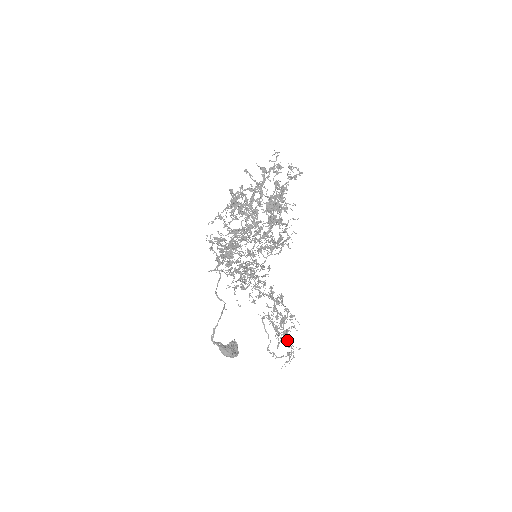
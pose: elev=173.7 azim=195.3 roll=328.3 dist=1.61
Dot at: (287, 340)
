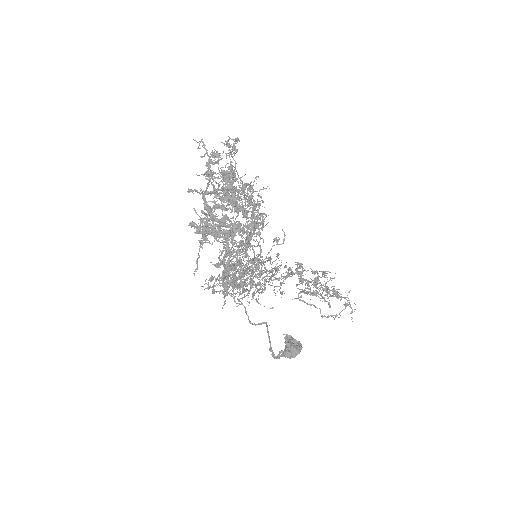
Dot at: occluded
